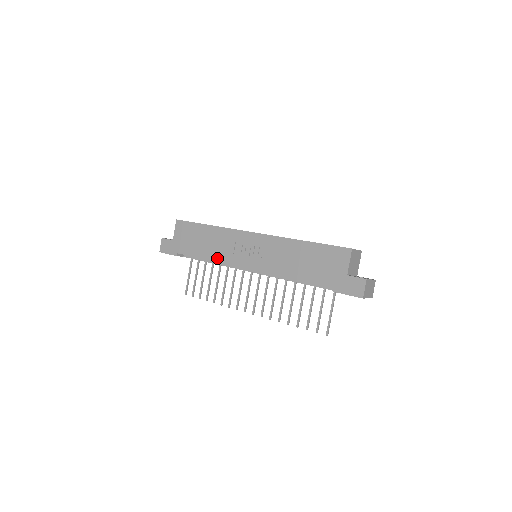
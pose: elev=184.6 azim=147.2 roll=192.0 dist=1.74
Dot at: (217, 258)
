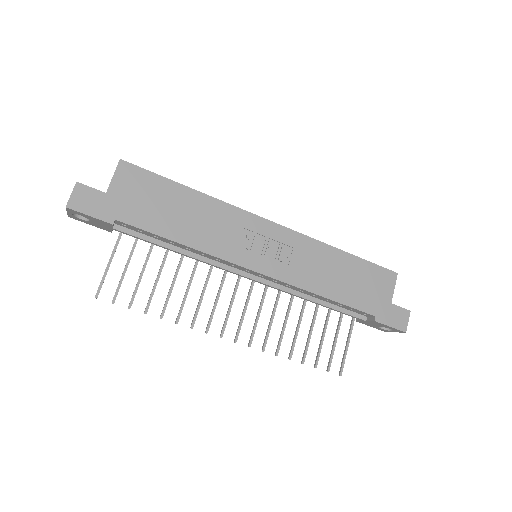
Dot at: (205, 246)
